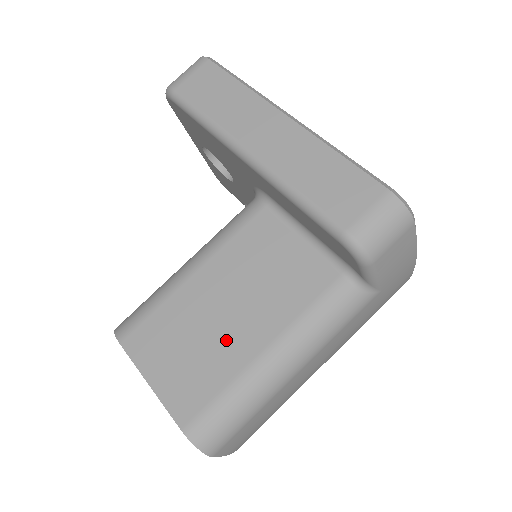
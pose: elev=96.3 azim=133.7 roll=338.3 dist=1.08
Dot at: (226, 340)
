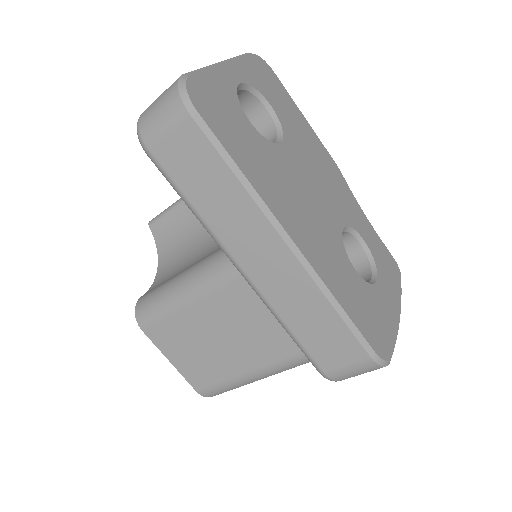
Dot at: (225, 355)
